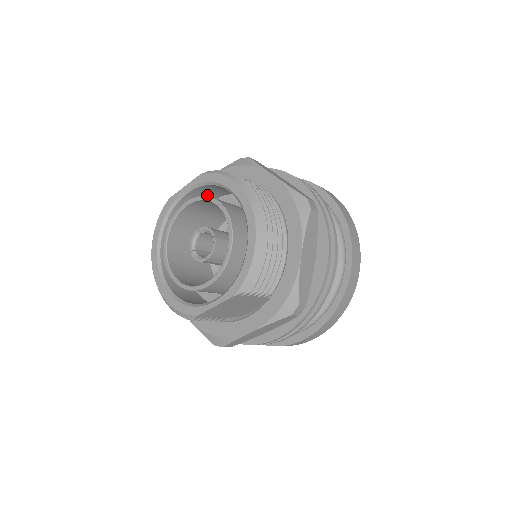
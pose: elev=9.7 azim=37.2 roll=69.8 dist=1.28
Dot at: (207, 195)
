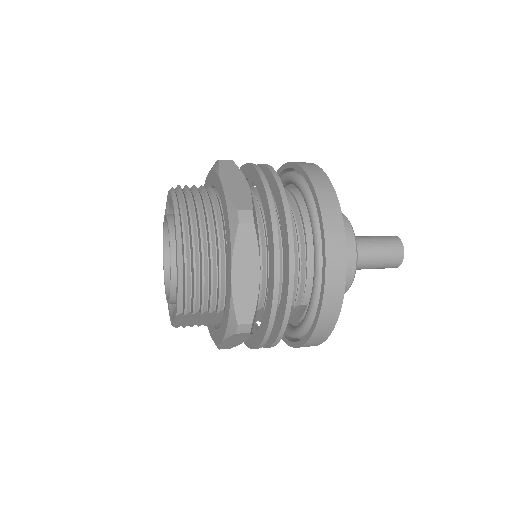
Dot at: occluded
